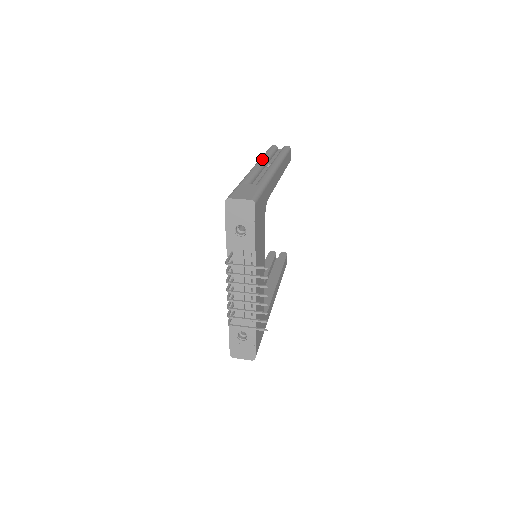
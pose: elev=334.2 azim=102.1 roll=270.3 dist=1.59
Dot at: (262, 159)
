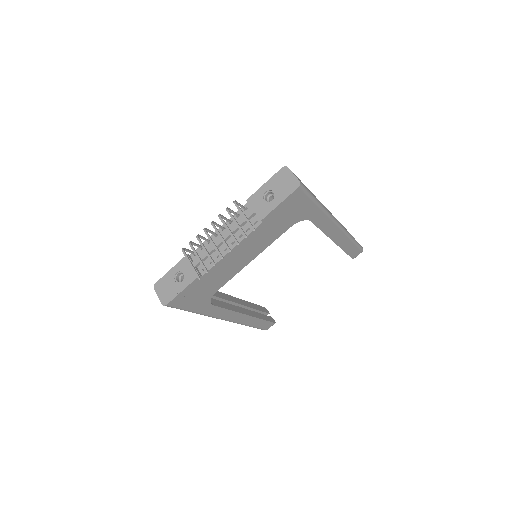
Dot at: occluded
